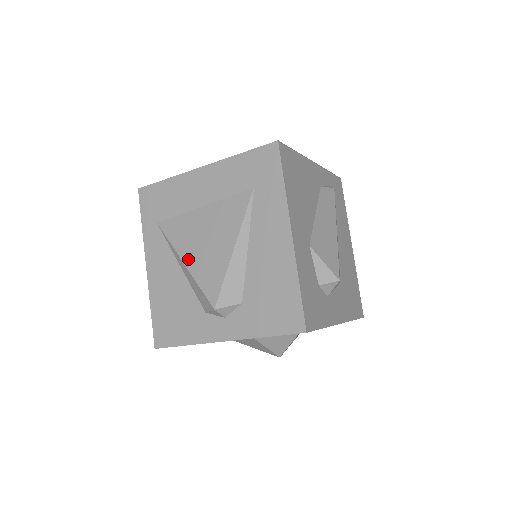
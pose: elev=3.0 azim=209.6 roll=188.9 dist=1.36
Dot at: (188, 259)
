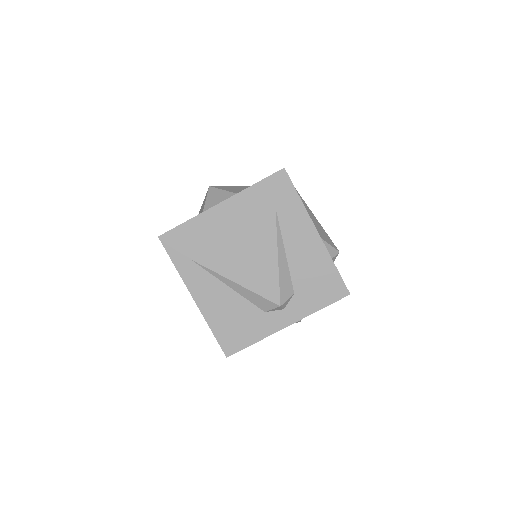
Dot at: (238, 278)
